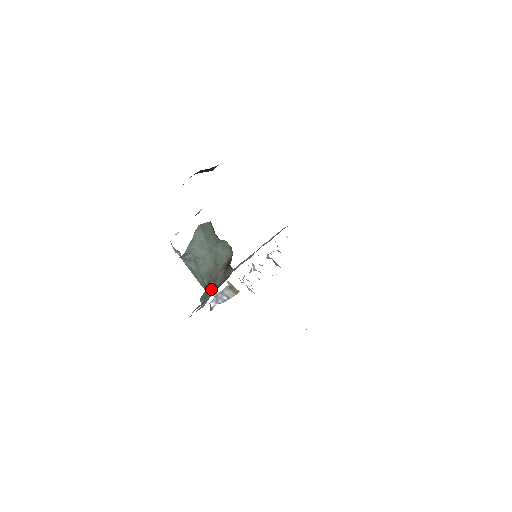
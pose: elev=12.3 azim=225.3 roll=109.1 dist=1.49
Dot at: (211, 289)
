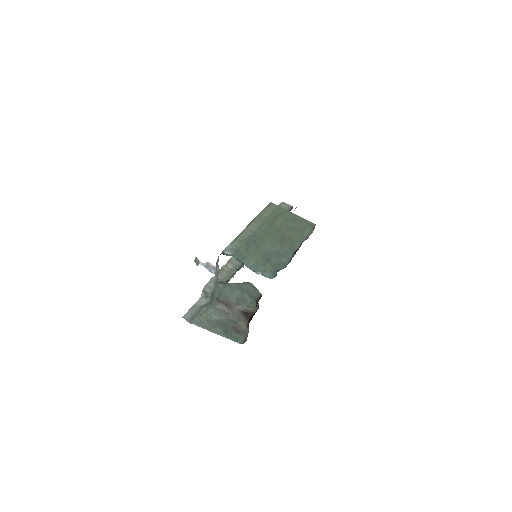
Dot at: (220, 309)
